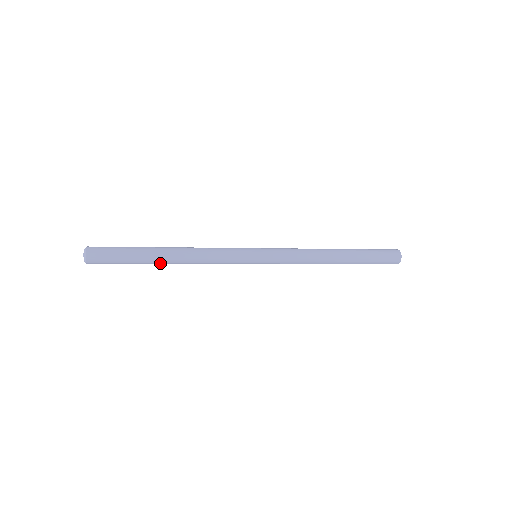
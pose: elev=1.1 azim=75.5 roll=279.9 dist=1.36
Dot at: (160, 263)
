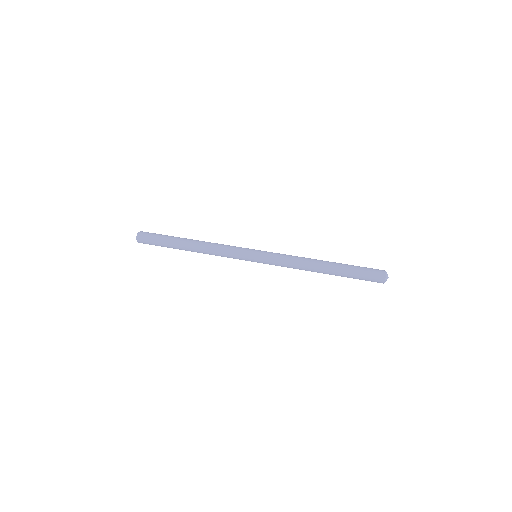
Dot at: occluded
